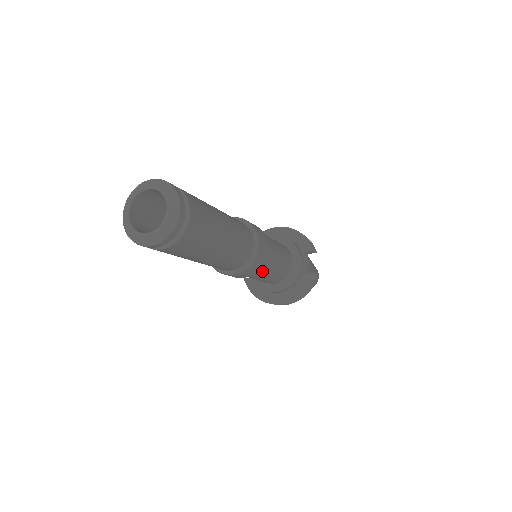
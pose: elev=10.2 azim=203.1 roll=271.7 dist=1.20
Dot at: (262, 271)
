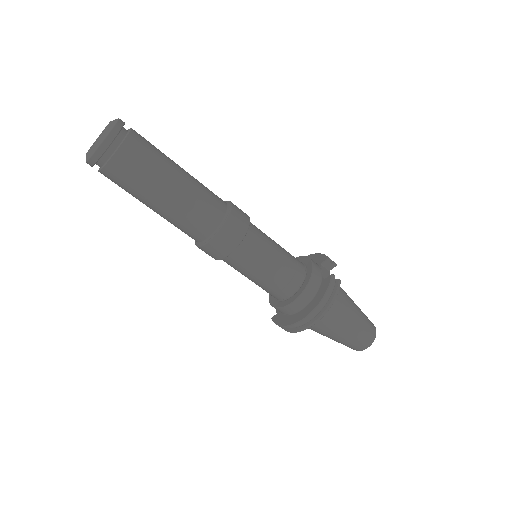
Dot at: (253, 251)
